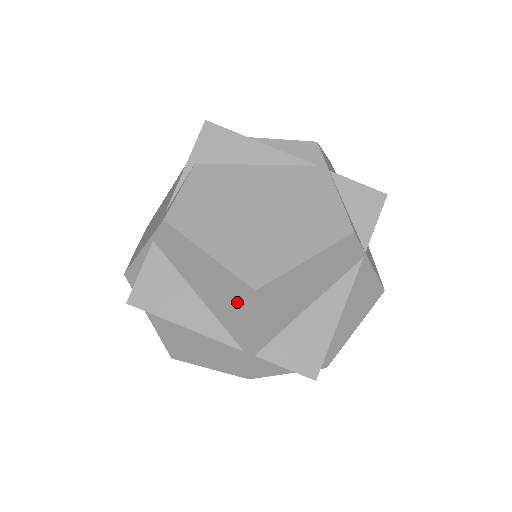
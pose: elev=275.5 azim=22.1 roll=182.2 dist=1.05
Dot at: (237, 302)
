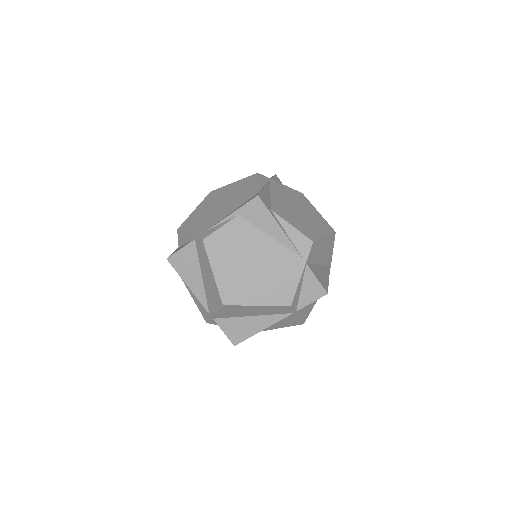
Dot at: (215, 299)
